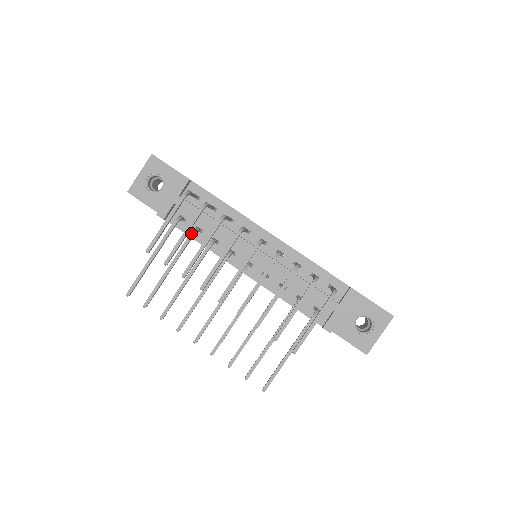
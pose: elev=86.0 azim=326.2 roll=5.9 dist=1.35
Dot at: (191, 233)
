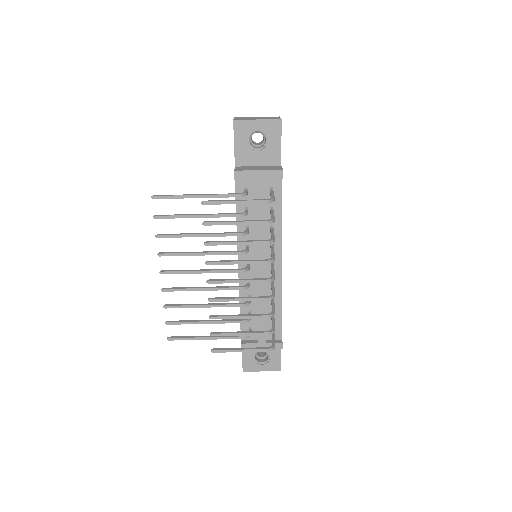
Dot at: (241, 214)
